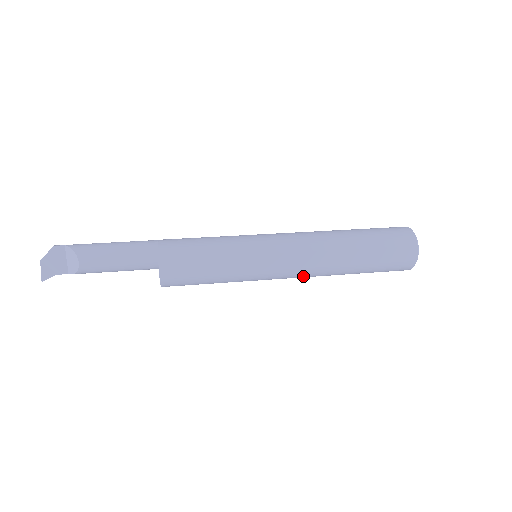
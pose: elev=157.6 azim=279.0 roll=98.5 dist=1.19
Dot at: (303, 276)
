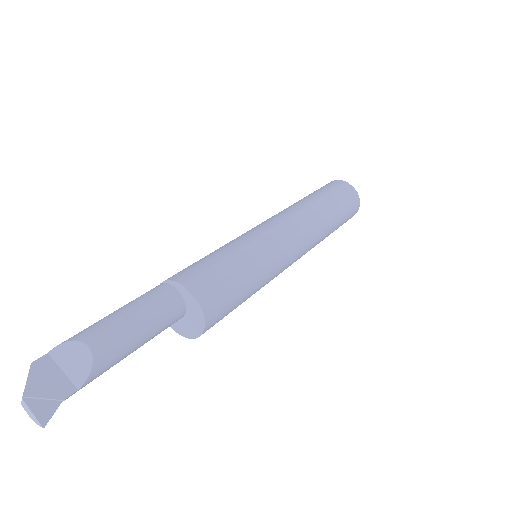
Dot at: (307, 244)
